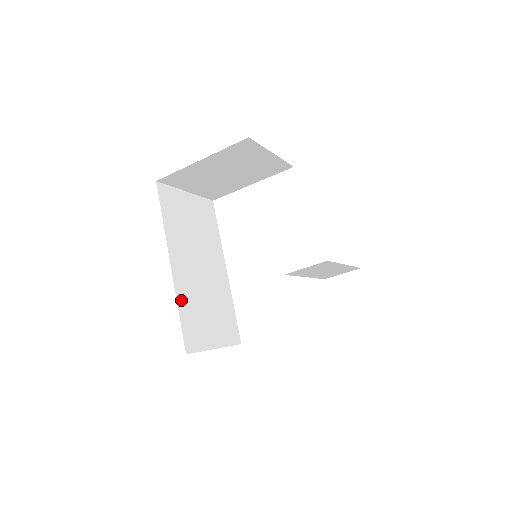
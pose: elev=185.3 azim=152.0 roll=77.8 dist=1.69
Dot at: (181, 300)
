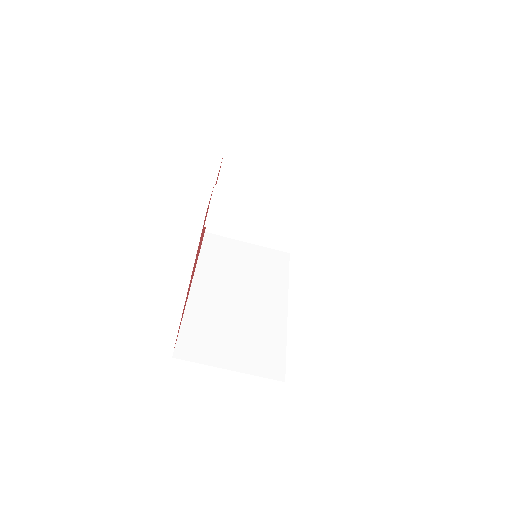
Dot at: (191, 314)
